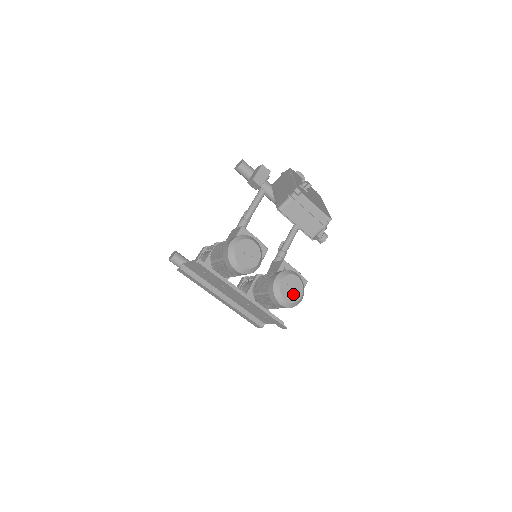
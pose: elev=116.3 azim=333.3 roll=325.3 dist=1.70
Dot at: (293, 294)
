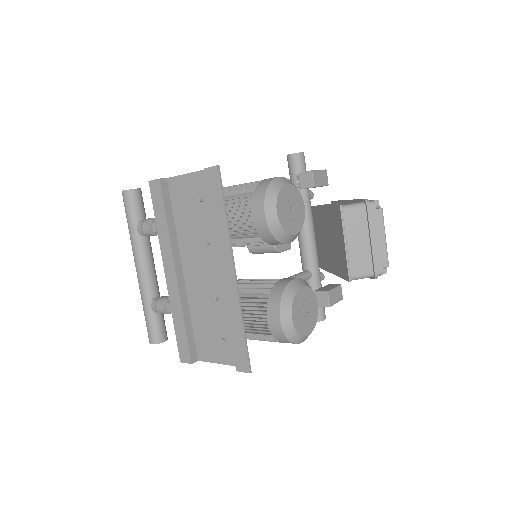
Dot at: (303, 320)
